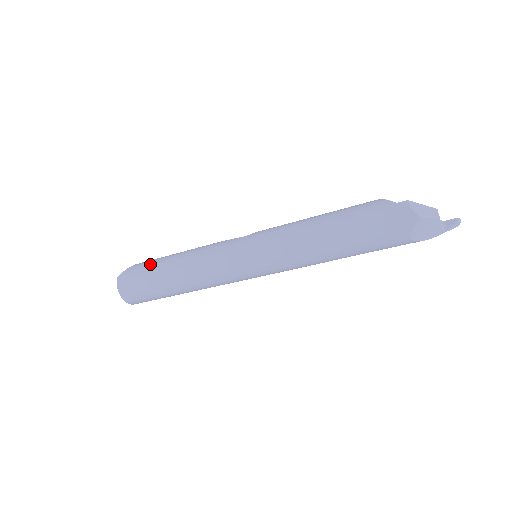
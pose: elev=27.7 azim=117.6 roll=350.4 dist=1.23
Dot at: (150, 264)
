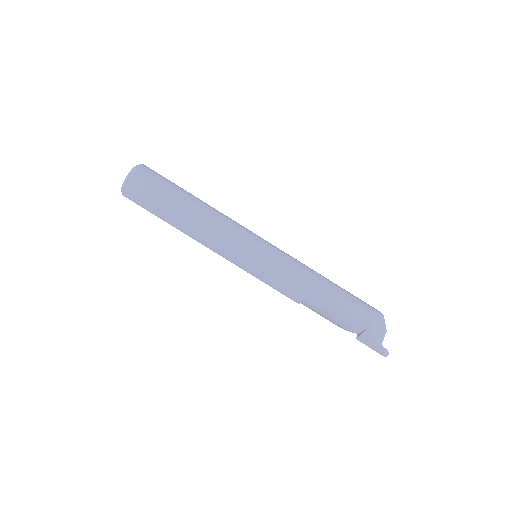
Dot at: occluded
